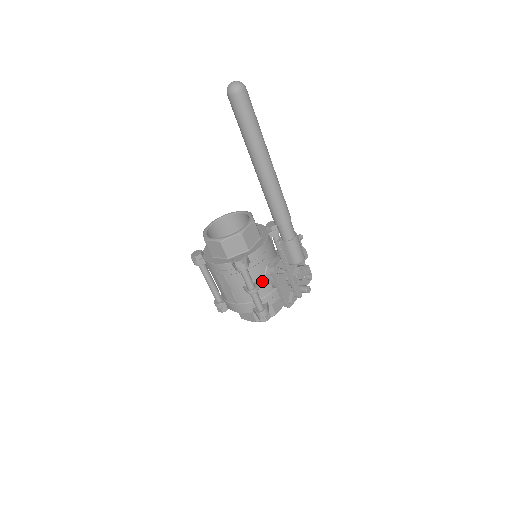
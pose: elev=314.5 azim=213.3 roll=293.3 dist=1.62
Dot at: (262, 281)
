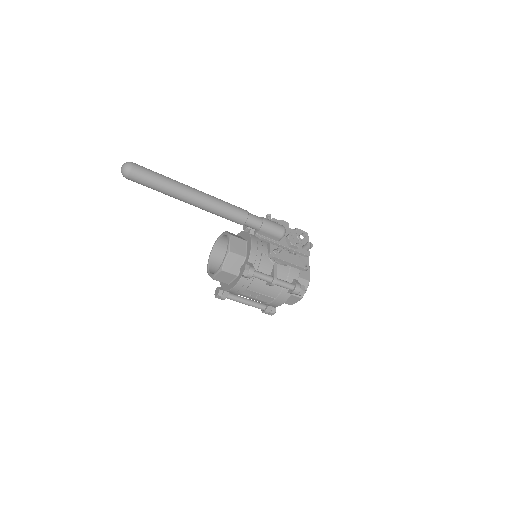
Dot at: (275, 269)
